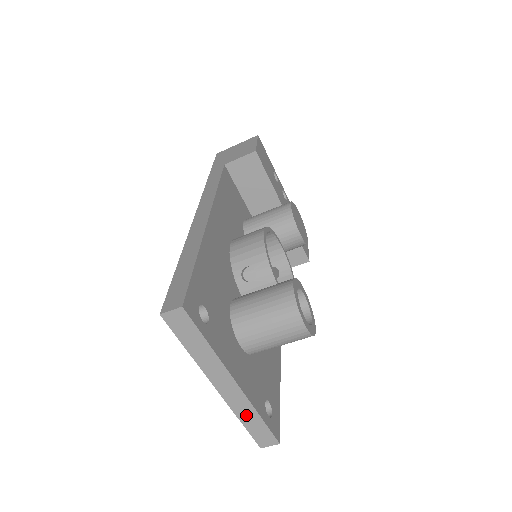
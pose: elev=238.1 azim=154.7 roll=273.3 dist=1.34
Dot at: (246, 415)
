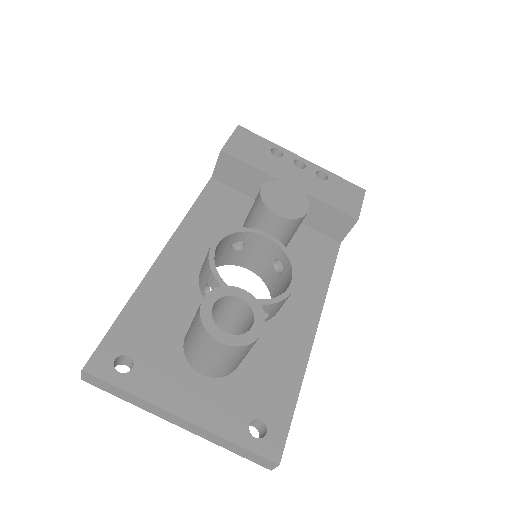
Dot at: (222, 443)
